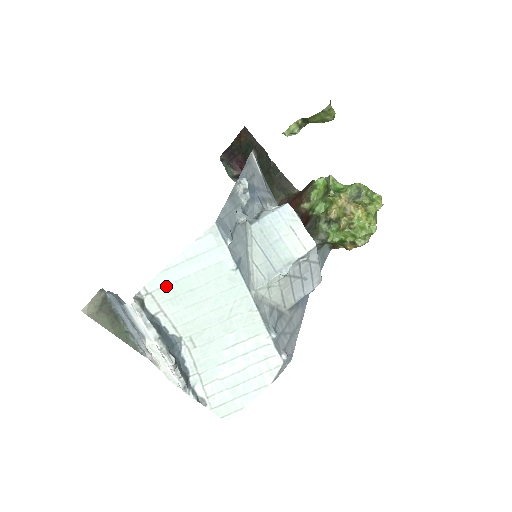
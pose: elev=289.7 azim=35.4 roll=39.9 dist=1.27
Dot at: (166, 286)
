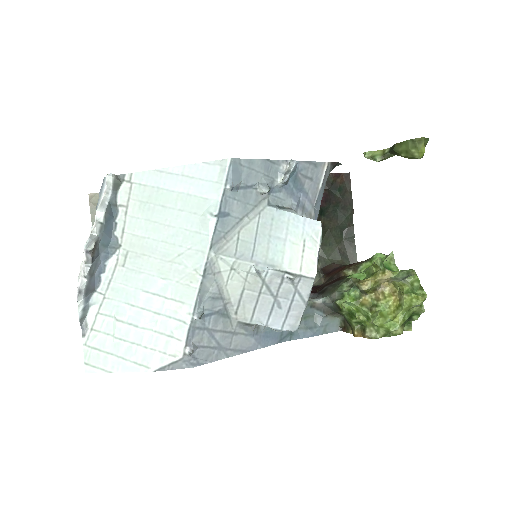
Dot at: (148, 186)
